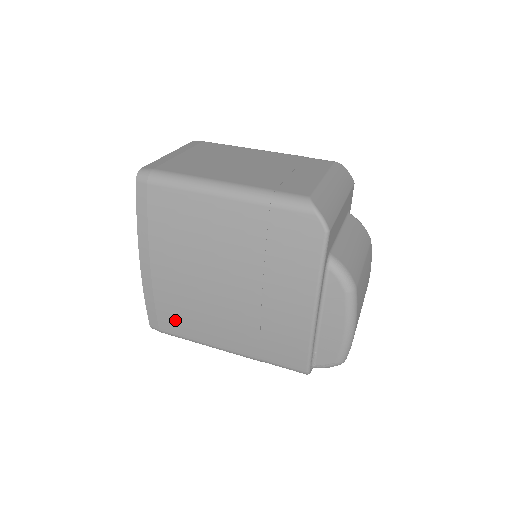
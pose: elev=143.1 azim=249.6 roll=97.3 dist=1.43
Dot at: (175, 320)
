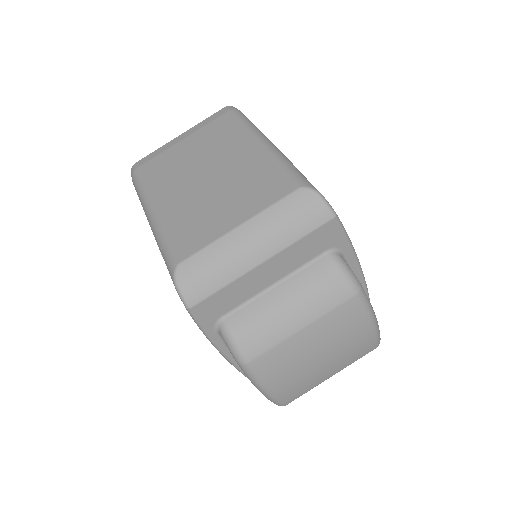
Dot at: occluded
